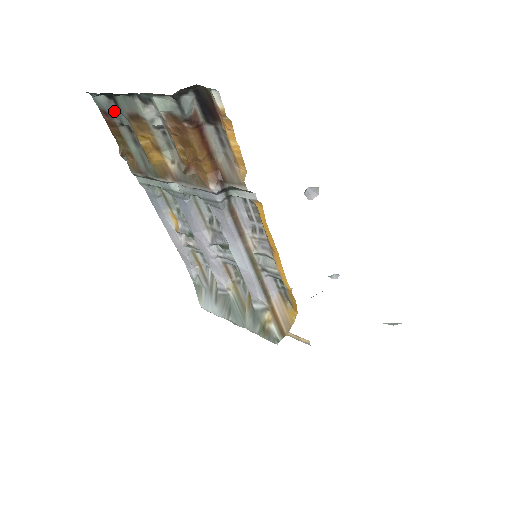
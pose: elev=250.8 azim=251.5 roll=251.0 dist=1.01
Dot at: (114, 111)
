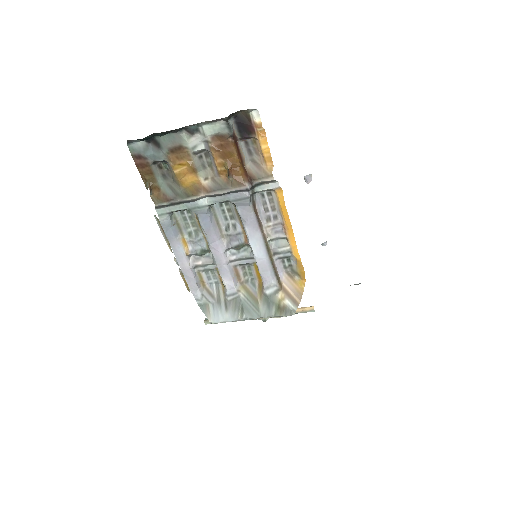
Dot at: (150, 152)
